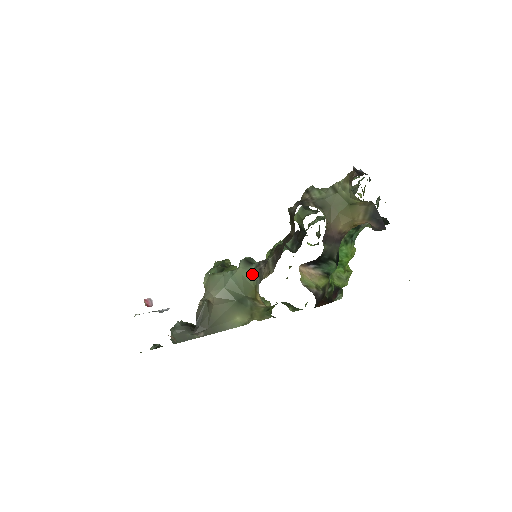
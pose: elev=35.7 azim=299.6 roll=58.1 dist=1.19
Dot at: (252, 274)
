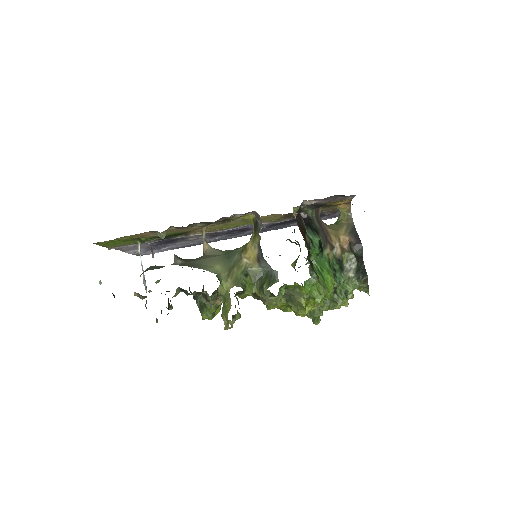
Dot at: occluded
